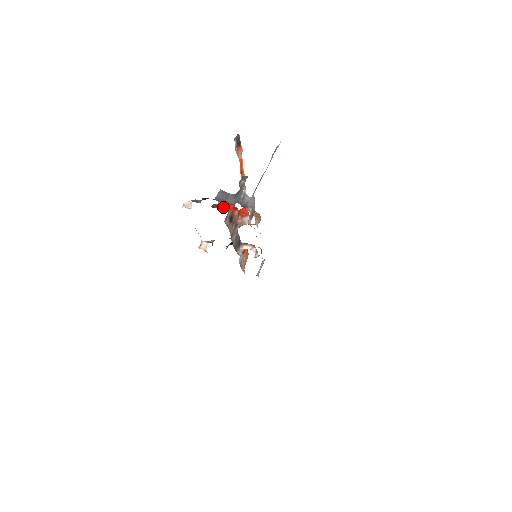
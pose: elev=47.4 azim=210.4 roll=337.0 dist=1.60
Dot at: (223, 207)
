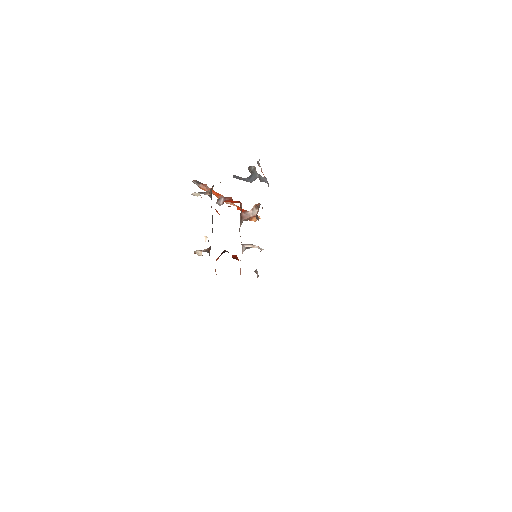
Dot at: (227, 201)
